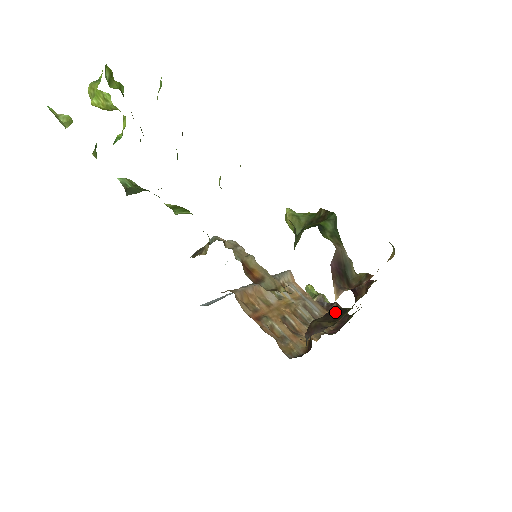
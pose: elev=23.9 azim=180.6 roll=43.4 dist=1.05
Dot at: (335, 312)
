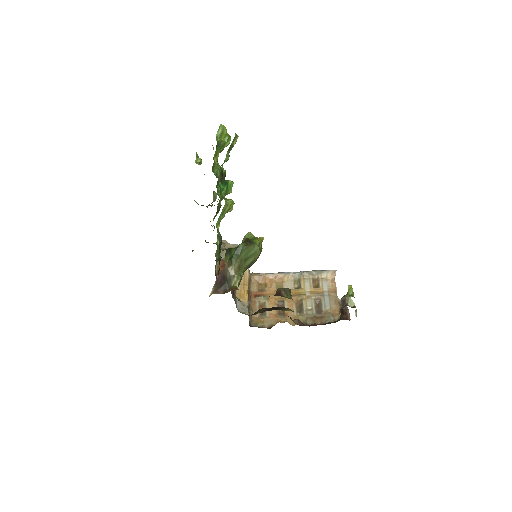
Dot at: (273, 308)
